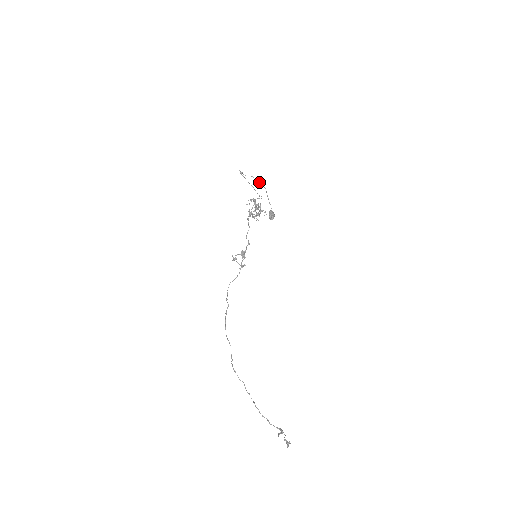
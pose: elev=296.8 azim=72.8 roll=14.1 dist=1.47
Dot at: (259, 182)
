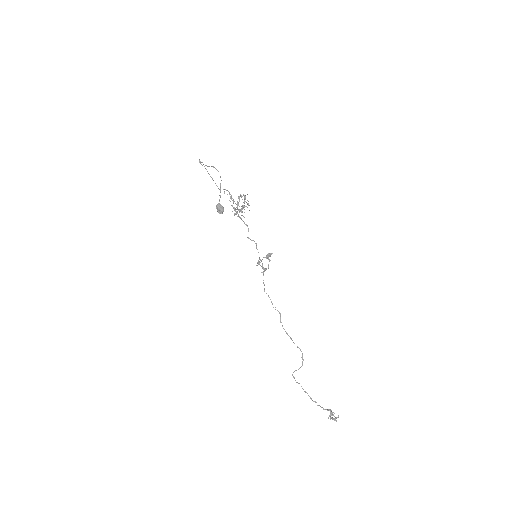
Dot at: occluded
